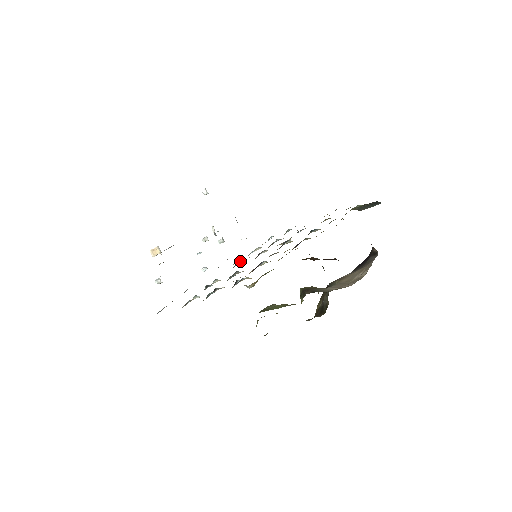
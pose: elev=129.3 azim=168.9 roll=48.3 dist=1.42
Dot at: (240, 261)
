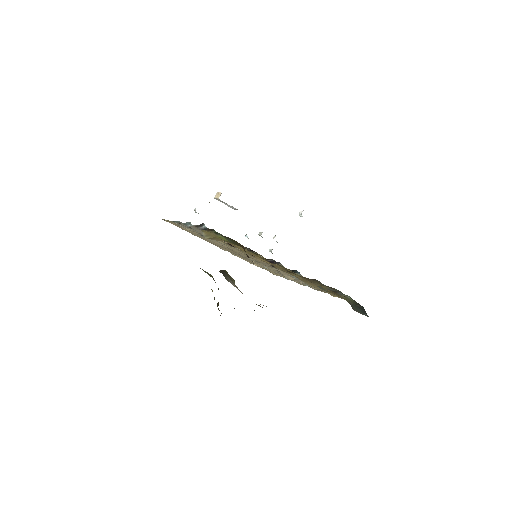
Dot at: occluded
